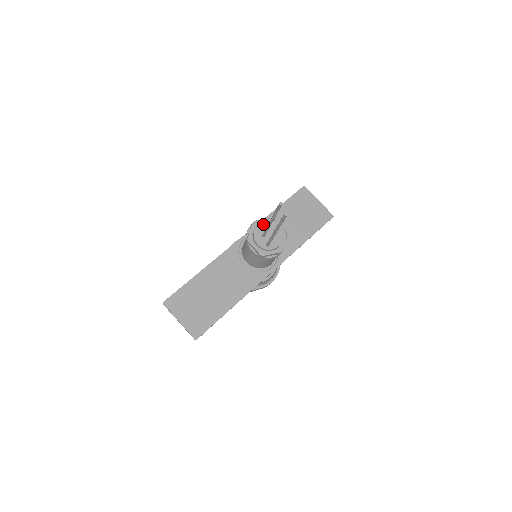
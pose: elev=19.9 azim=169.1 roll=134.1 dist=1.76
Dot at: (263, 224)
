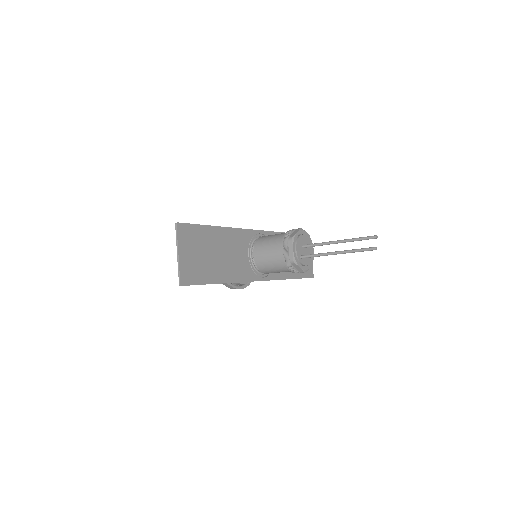
Dot at: (306, 237)
